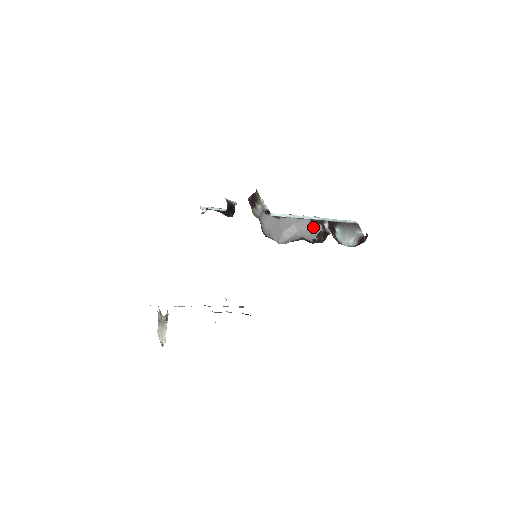
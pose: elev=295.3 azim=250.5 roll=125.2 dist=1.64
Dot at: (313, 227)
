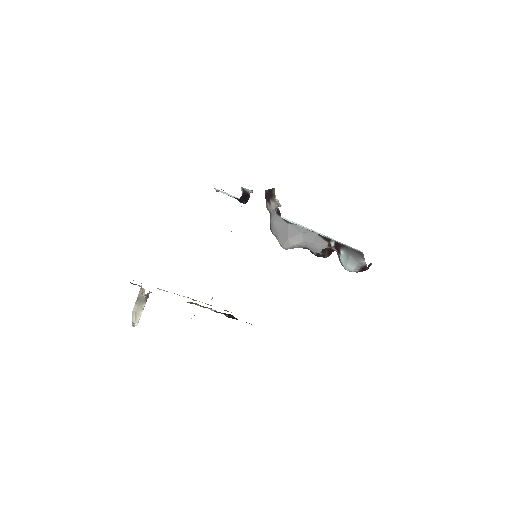
Dot at: (319, 242)
